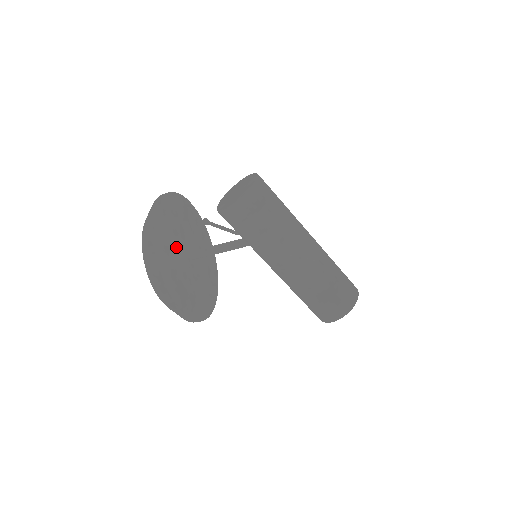
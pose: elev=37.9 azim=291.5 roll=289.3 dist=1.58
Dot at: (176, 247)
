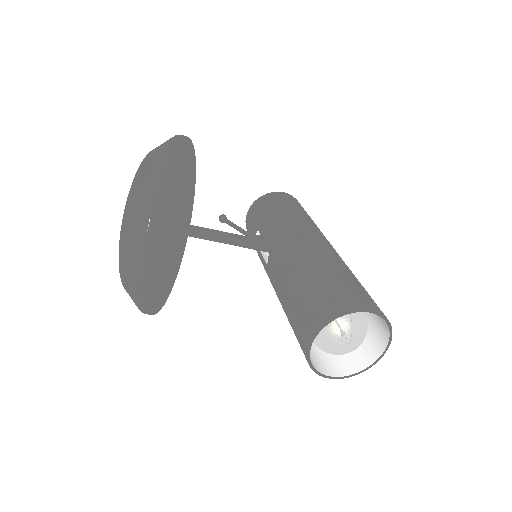
Dot at: (183, 197)
